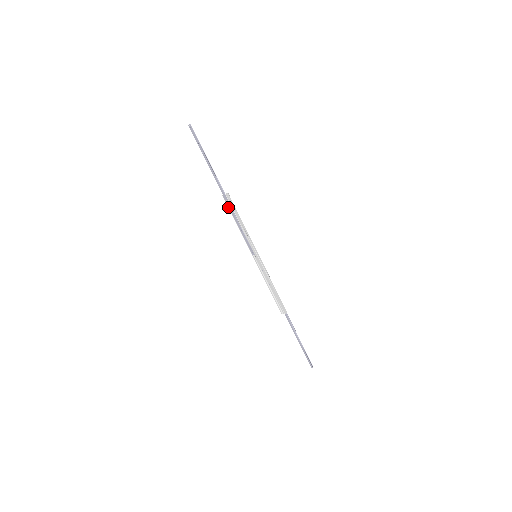
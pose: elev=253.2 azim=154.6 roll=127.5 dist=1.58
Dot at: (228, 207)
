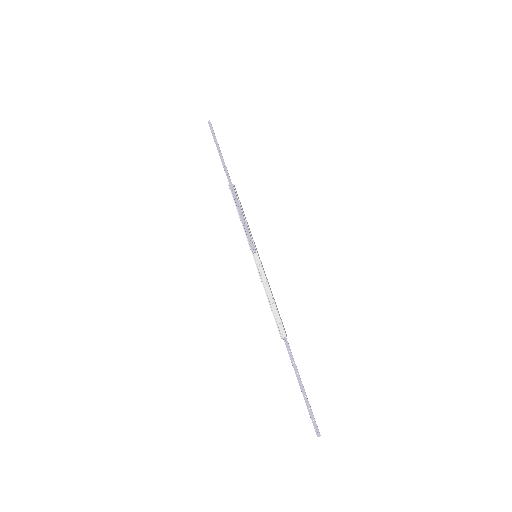
Dot at: occluded
